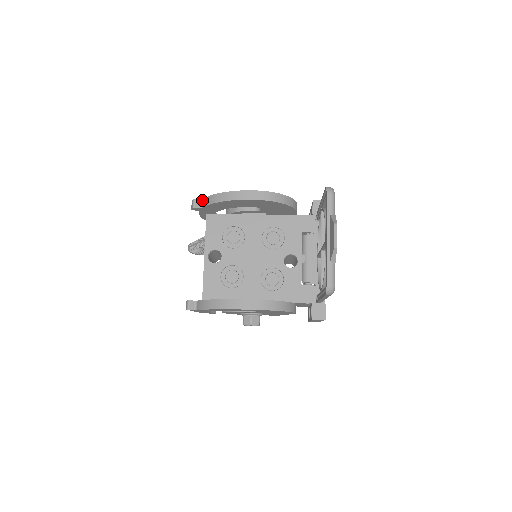
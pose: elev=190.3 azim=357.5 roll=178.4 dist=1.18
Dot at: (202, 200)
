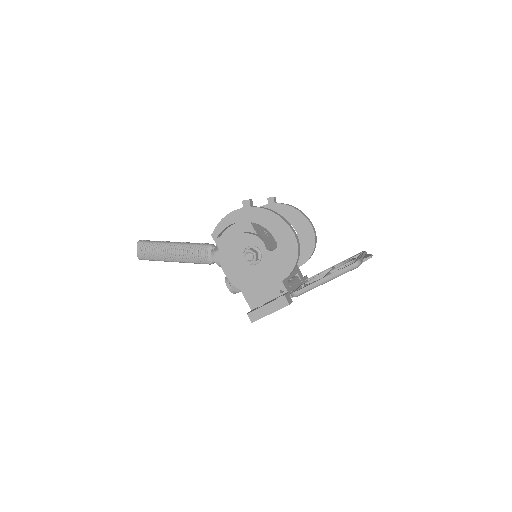
Dot at: occluded
